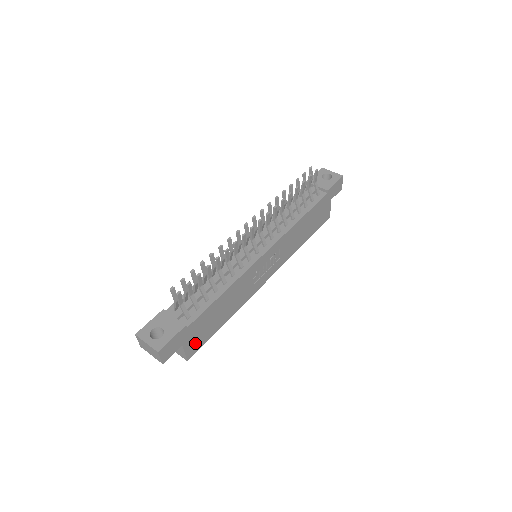
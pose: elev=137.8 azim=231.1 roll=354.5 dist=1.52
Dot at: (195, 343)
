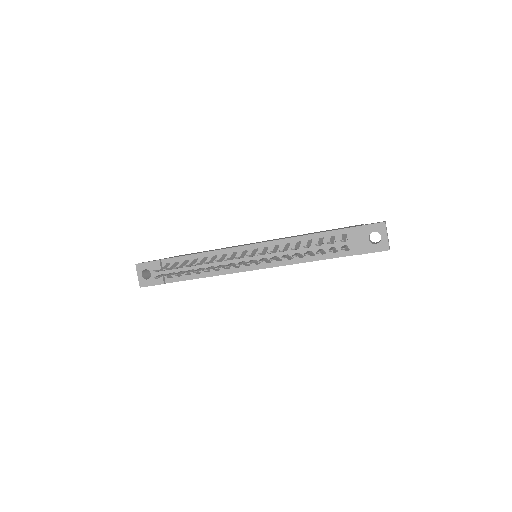
Dot at: occluded
